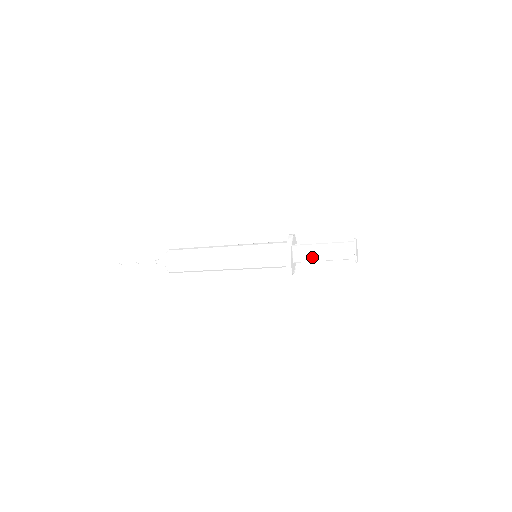
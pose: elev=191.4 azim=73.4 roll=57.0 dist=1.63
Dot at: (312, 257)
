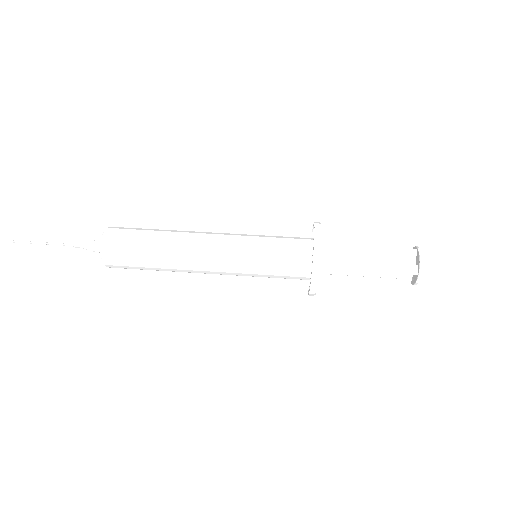
Dot at: (347, 275)
